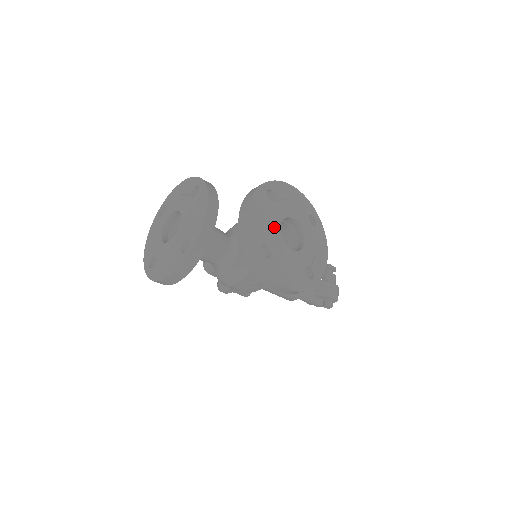
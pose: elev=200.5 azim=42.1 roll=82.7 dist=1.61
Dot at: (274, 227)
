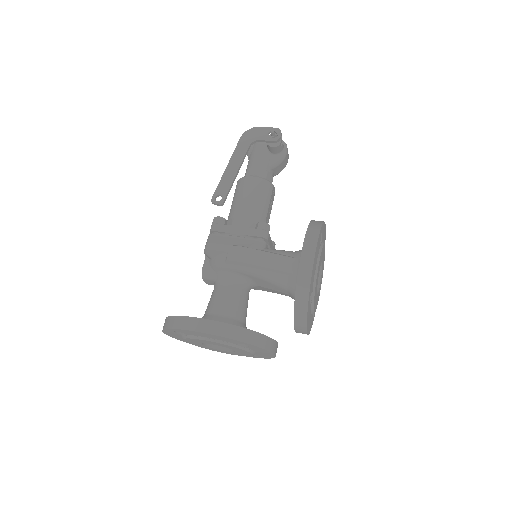
Dot at: occluded
